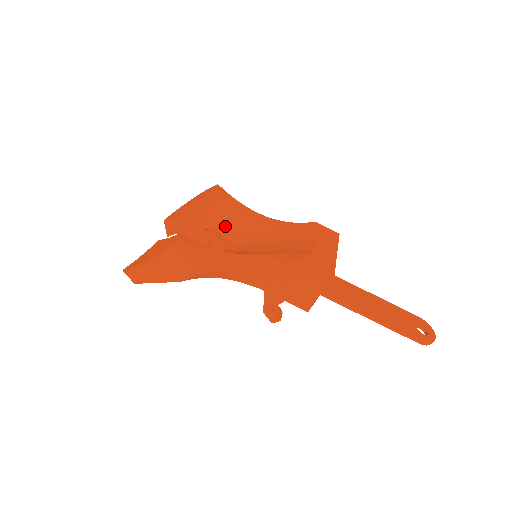
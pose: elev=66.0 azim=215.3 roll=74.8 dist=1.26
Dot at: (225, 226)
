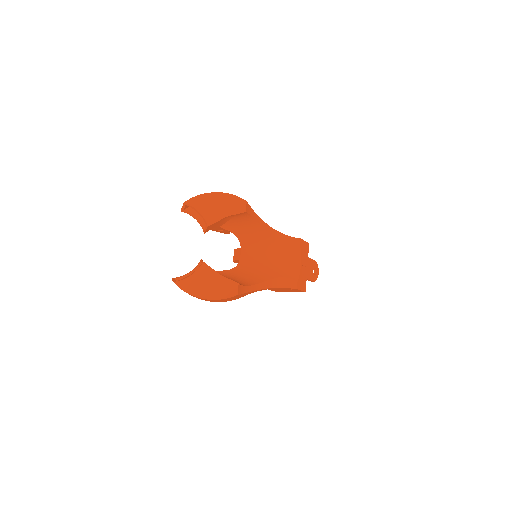
Dot at: (241, 232)
